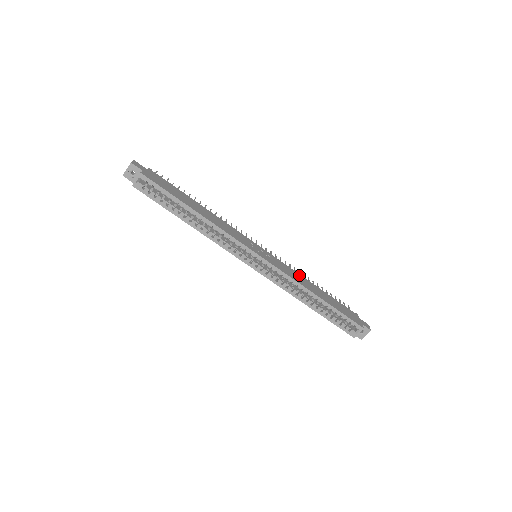
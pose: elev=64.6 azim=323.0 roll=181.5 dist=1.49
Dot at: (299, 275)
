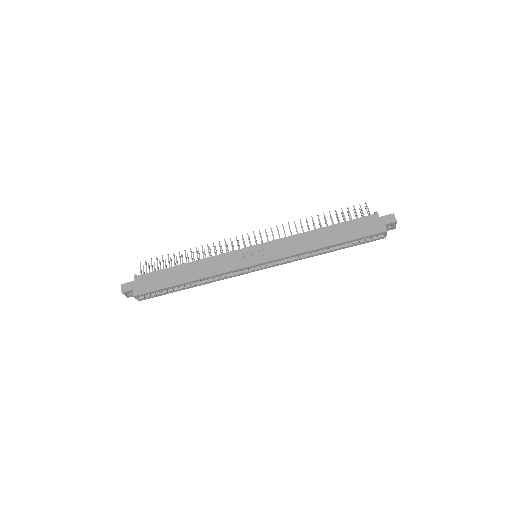
Dot at: (300, 236)
